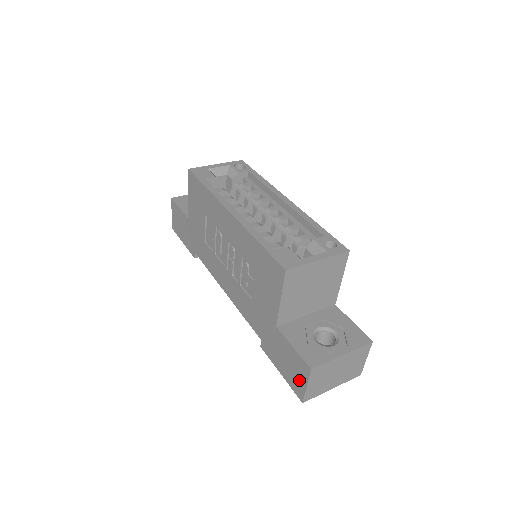
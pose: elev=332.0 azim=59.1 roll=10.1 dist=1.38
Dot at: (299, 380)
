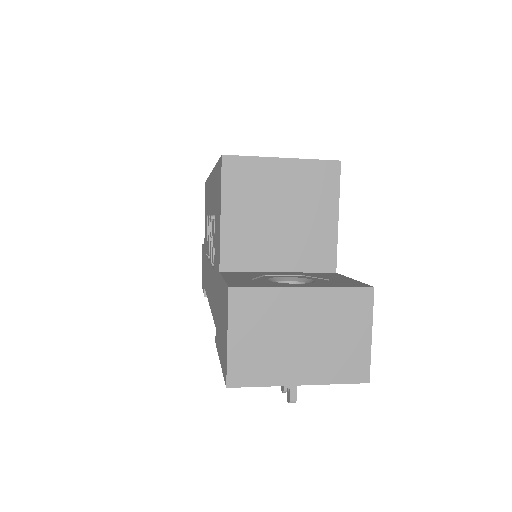
Dot at: (225, 337)
